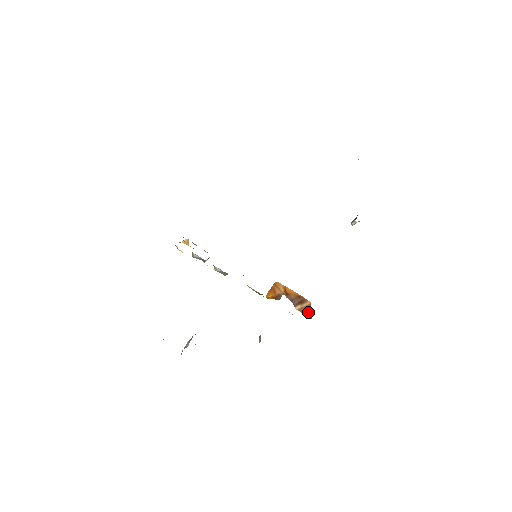
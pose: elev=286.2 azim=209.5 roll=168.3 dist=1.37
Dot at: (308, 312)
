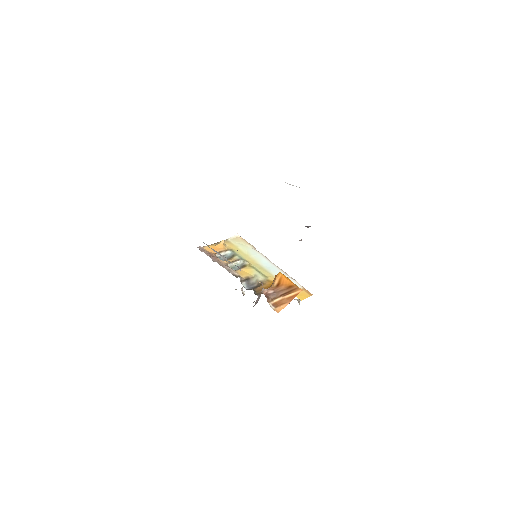
Dot at: (287, 303)
